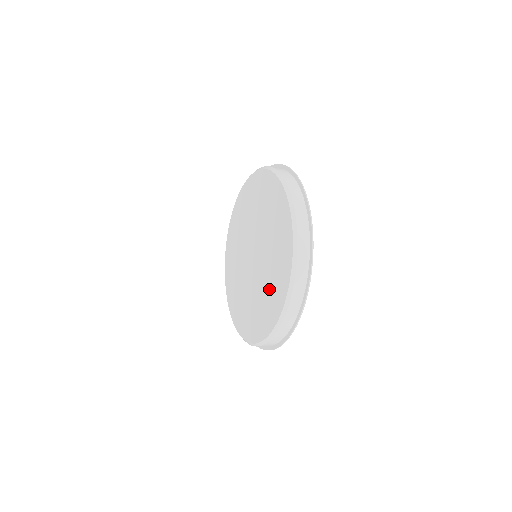
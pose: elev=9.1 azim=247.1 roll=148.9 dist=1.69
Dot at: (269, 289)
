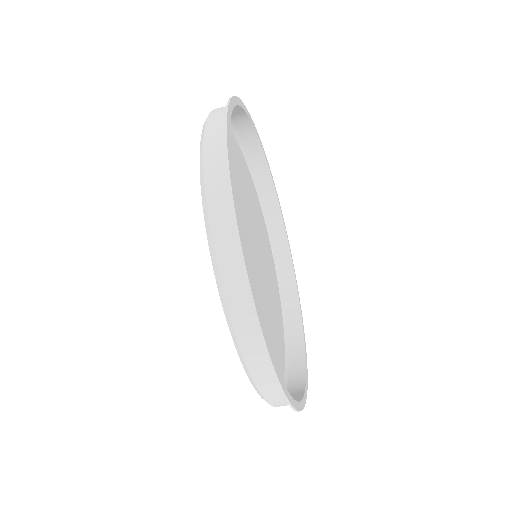
Dot at: occluded
